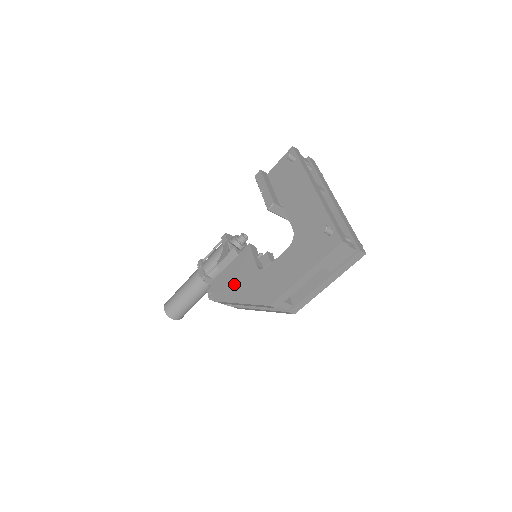
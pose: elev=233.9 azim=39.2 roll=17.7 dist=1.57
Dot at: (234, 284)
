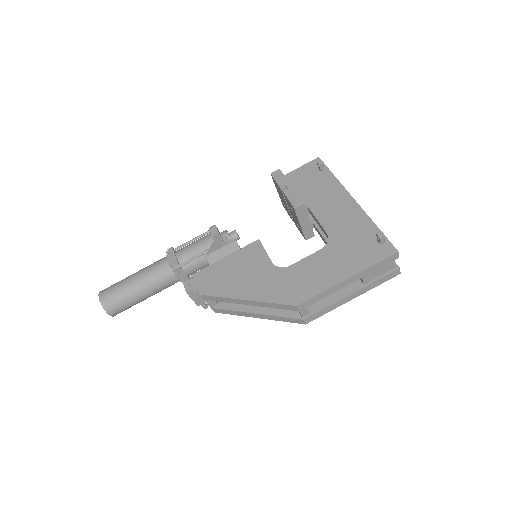
Dot at: (235, 278)
